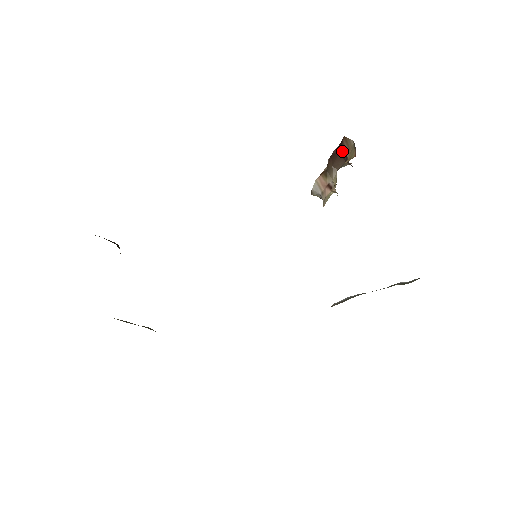
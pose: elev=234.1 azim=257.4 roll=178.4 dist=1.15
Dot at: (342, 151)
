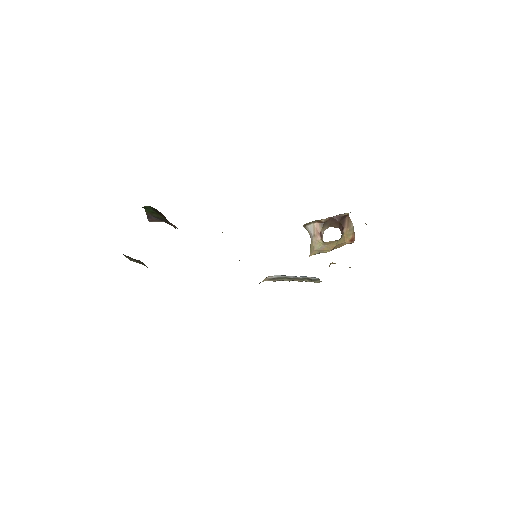
Dot at: (342, 223)
